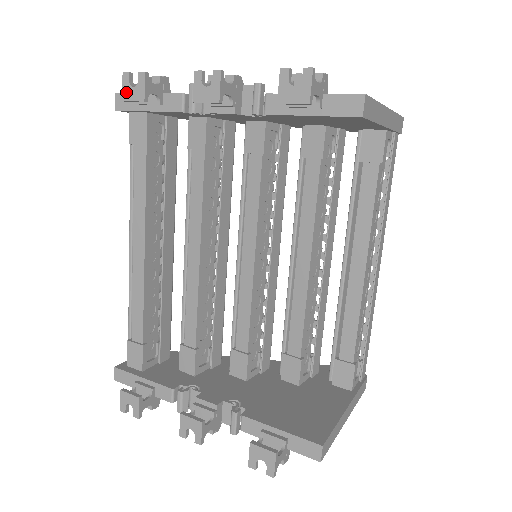
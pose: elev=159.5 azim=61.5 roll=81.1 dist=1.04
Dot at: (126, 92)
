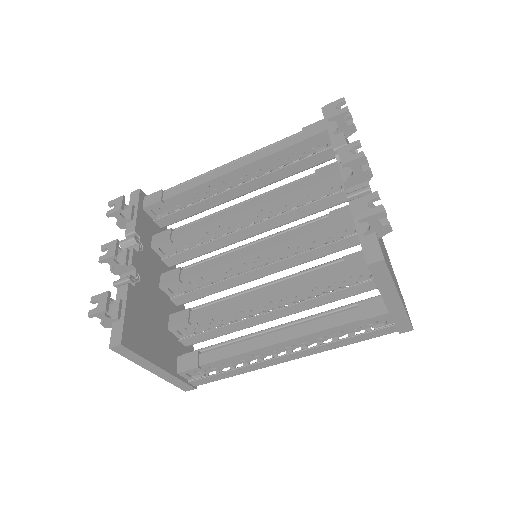
Dot at: (331, 105)
